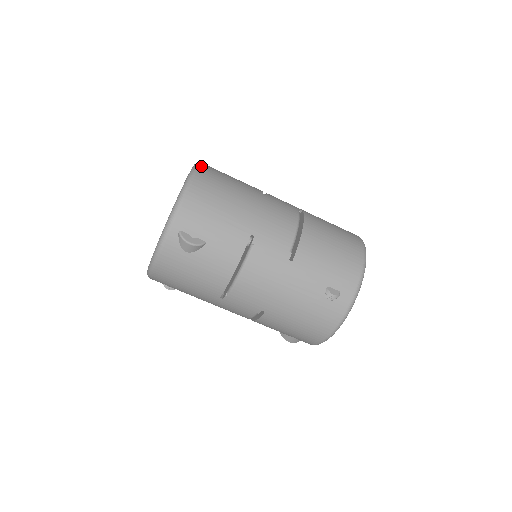
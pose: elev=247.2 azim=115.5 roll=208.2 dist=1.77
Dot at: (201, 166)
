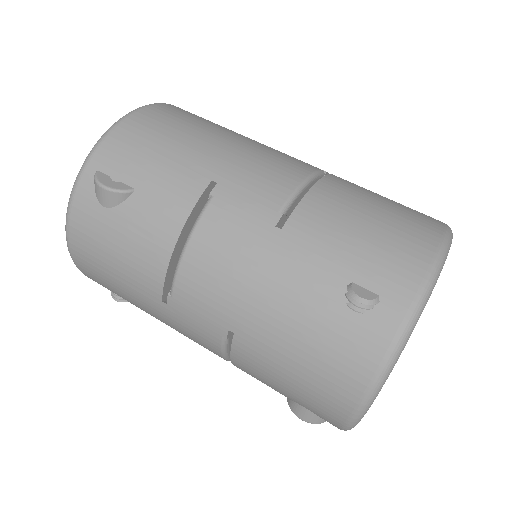
Dot at: (172, 105)
